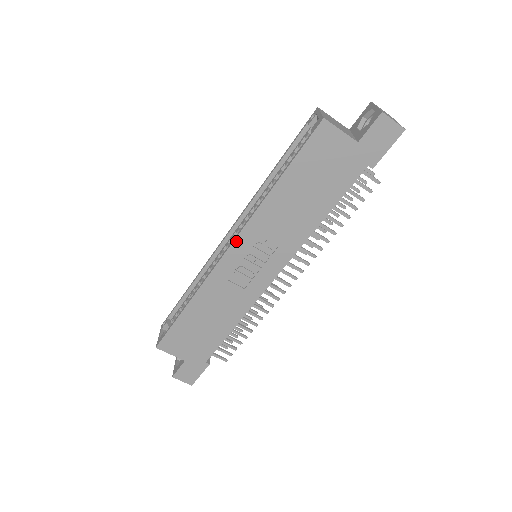
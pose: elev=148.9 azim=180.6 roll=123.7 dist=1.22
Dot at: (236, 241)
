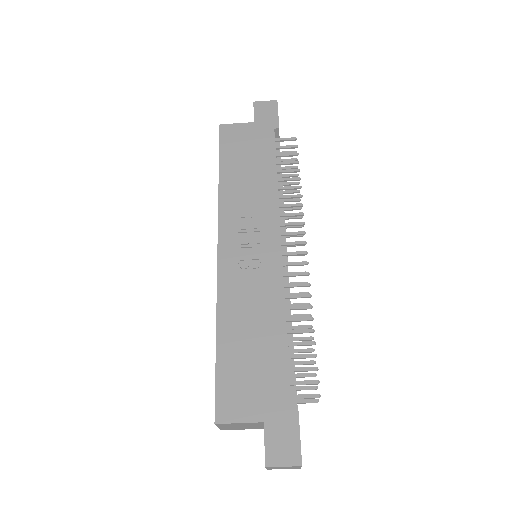
Dot at: (220, 236)
